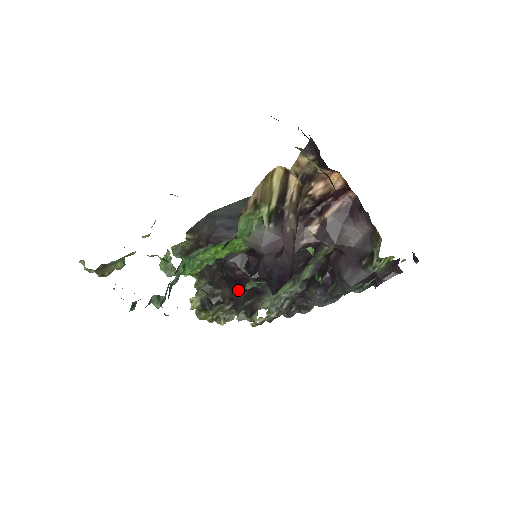
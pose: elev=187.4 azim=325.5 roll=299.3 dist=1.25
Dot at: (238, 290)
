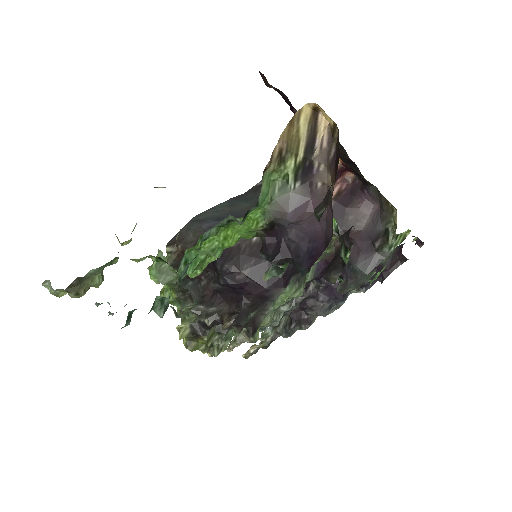
Dot at: (239, 301)
